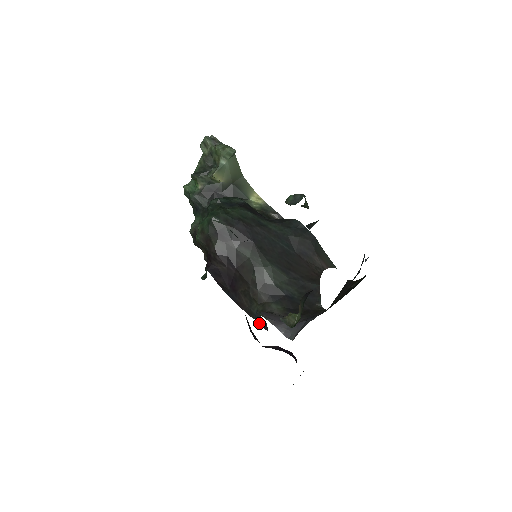
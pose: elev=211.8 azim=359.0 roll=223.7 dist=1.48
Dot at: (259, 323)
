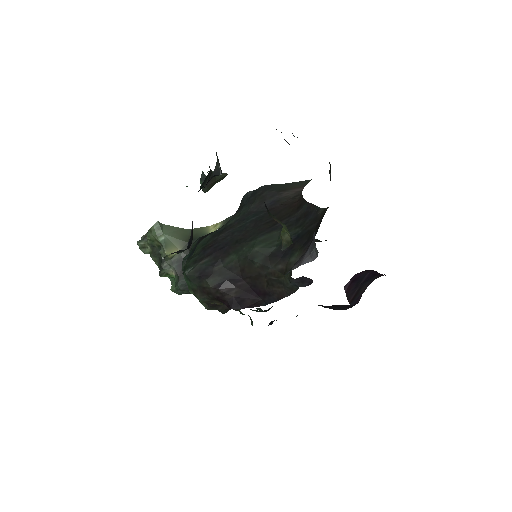
Dot at: (304, 286)
